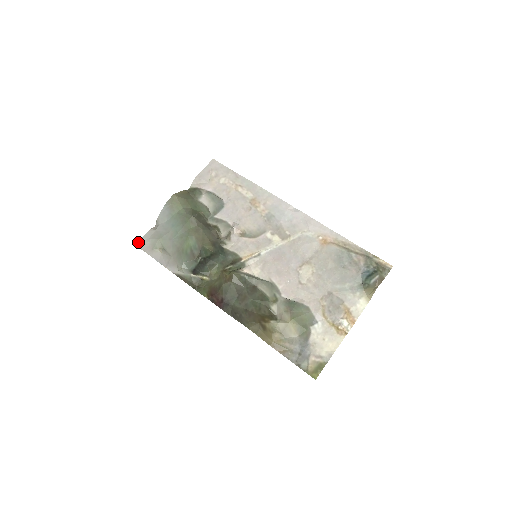
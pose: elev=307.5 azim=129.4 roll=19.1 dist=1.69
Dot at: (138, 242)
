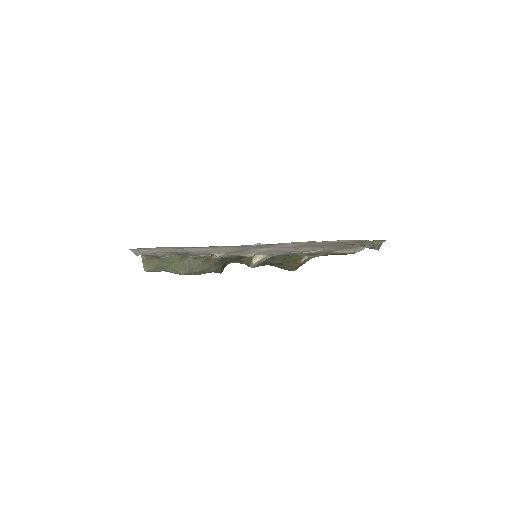
Dot at: occluded
